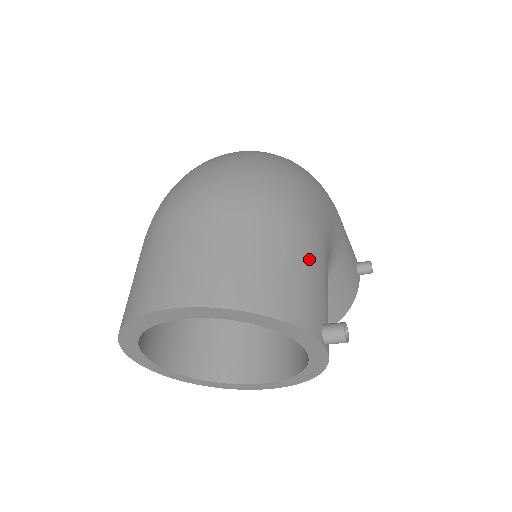
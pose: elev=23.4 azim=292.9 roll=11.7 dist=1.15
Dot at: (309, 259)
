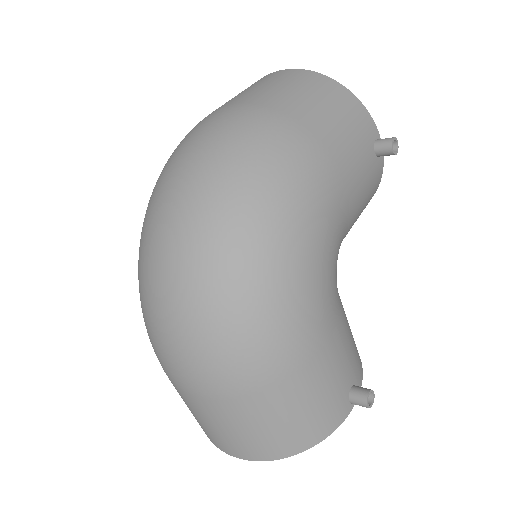
Dot at: (318, 378)
